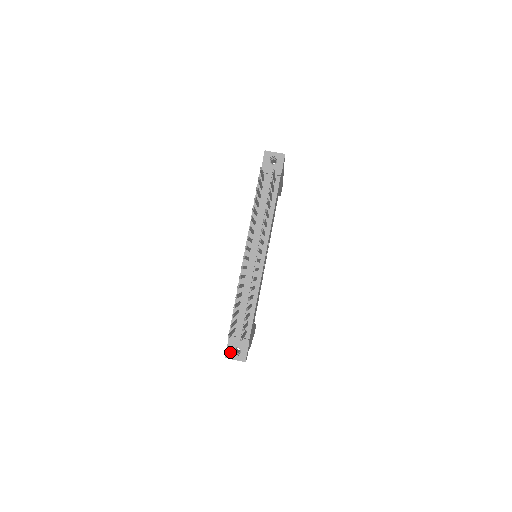
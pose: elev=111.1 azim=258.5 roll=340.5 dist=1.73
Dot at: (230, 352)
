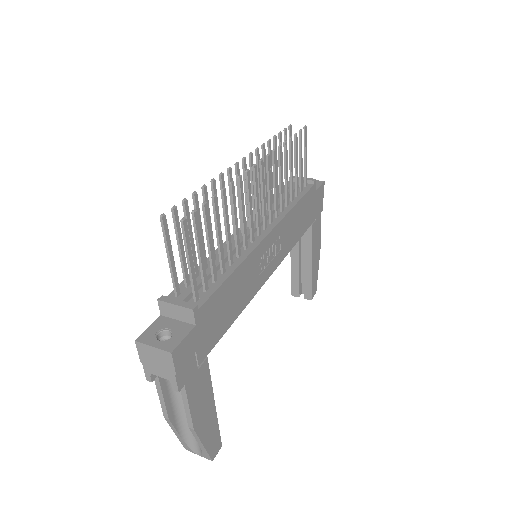
Dot at: (150, 334)
